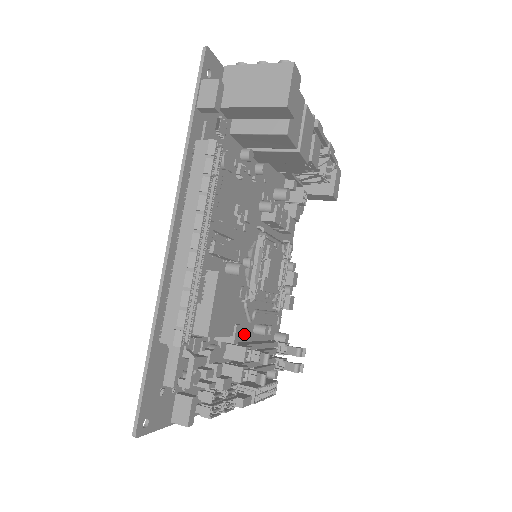
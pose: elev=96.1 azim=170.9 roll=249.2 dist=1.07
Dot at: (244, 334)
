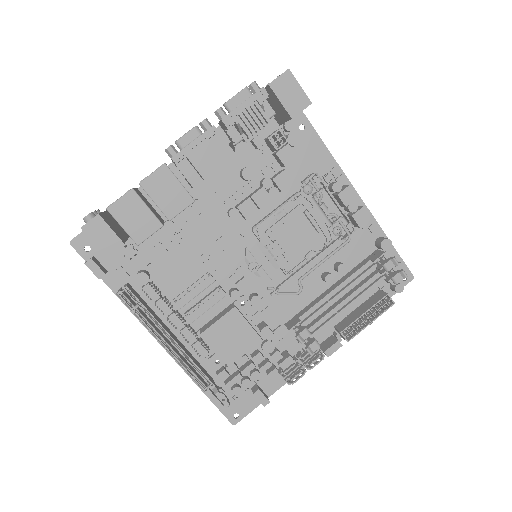
Dot at: (309, 296)
